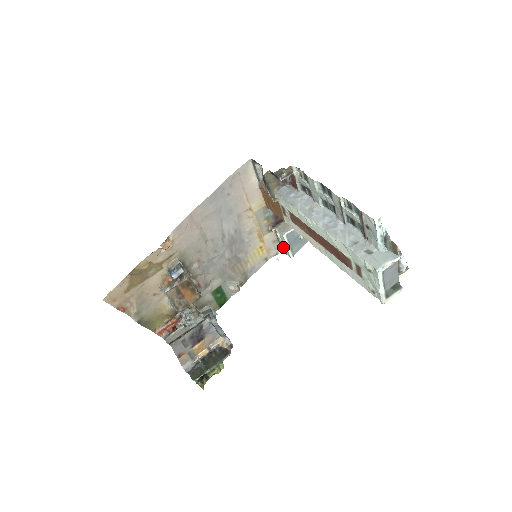
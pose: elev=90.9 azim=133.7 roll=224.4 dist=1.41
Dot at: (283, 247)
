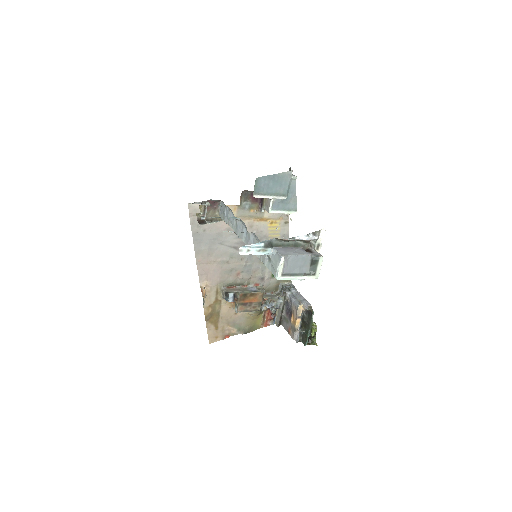
Dot at: occluded
